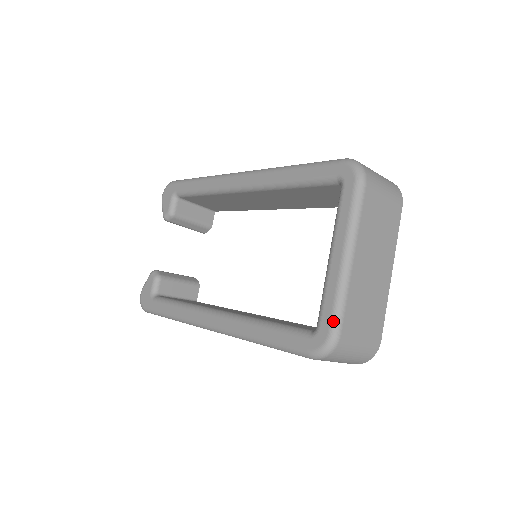
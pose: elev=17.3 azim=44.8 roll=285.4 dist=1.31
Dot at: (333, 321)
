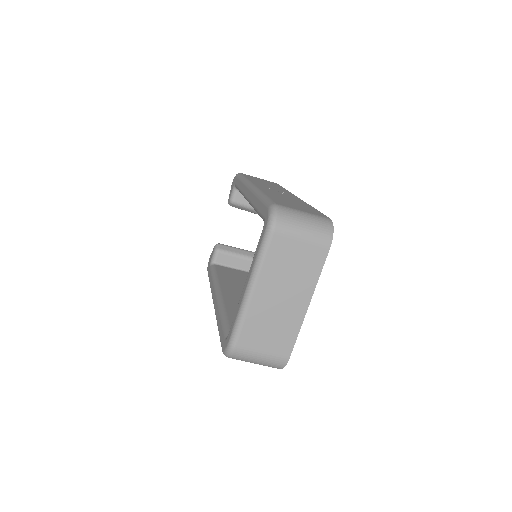
Dot at: (232, 334)
